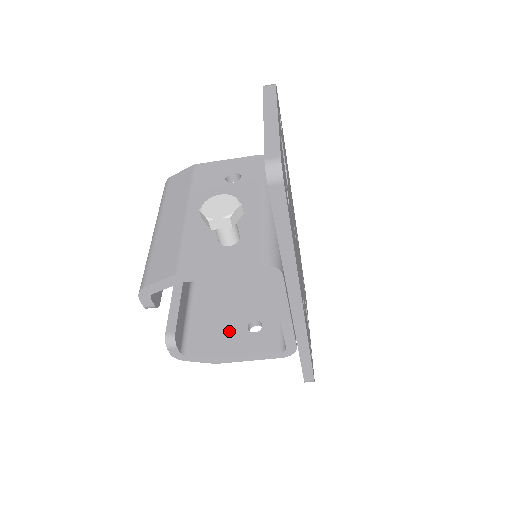
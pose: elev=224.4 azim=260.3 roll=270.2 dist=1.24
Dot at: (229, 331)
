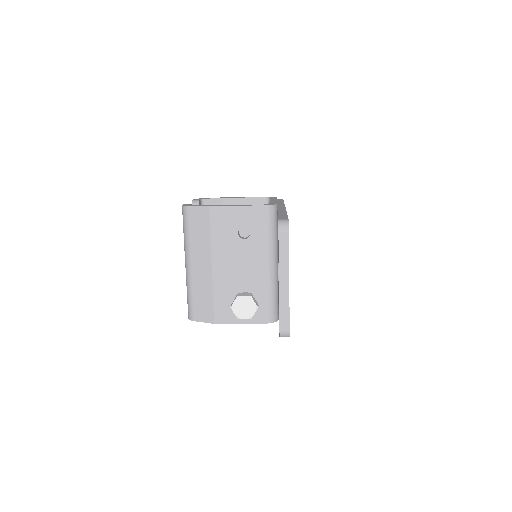
Dot at: occluded
